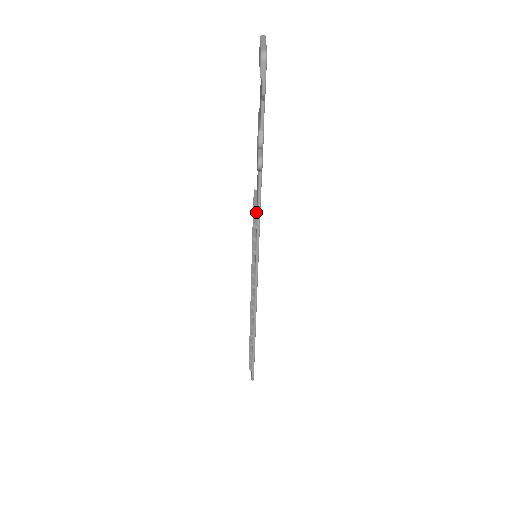
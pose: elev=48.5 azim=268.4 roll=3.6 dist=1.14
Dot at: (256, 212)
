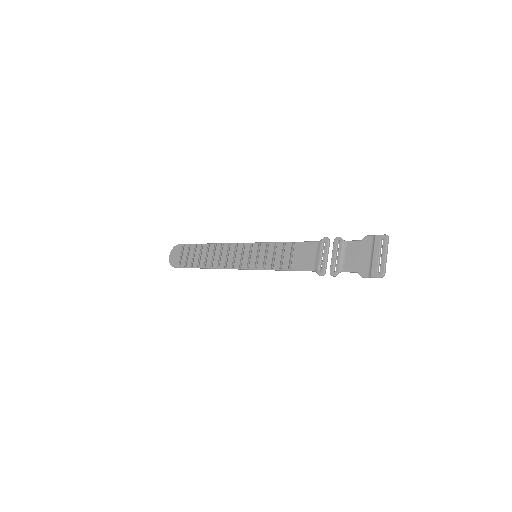
Dot at: (290, 269)
